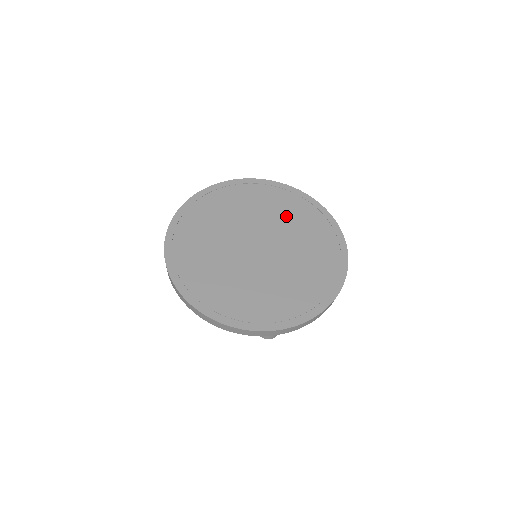
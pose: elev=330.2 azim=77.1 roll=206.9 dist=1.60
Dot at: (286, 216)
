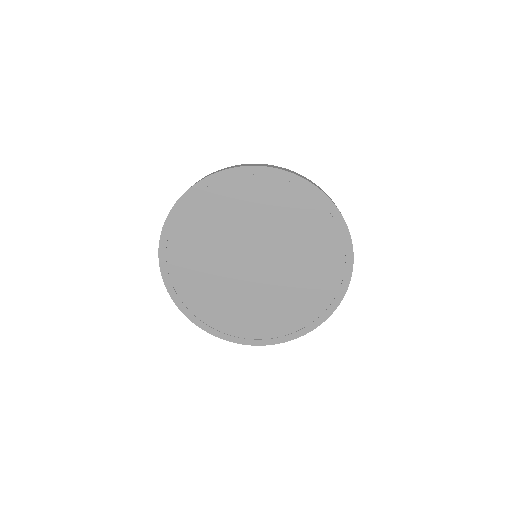
Dot at: (297, 231)
